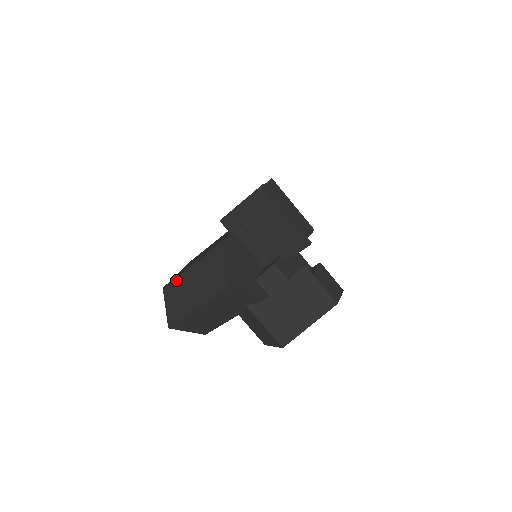
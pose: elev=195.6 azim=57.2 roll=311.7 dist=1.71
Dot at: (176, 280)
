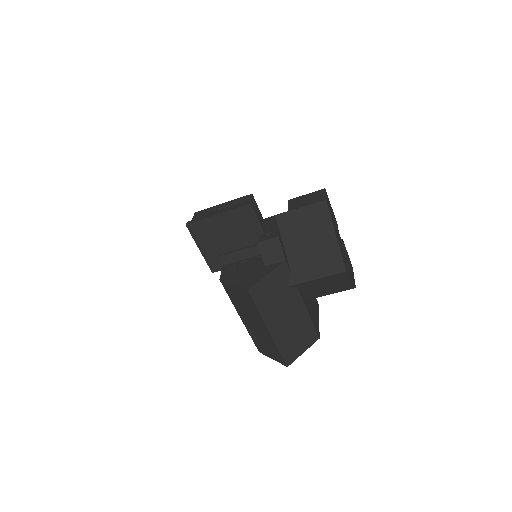
Dot at: (251, 336)
